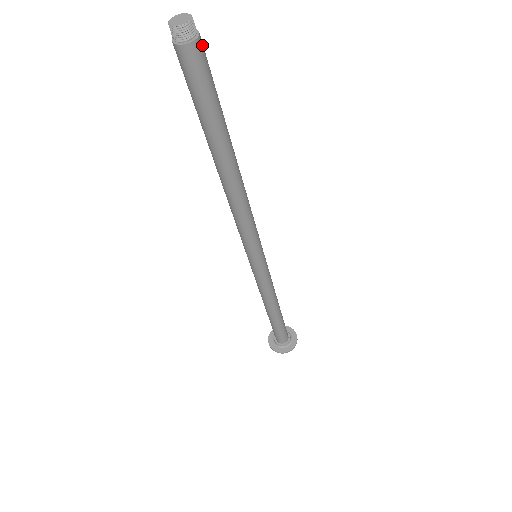
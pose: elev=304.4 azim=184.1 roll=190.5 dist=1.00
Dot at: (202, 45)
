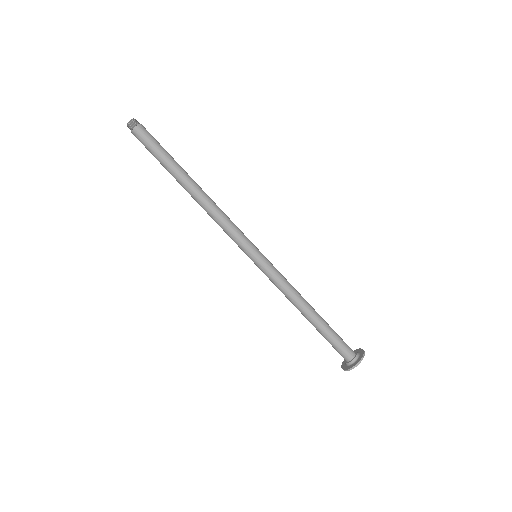
Dot at: (142, 129)
